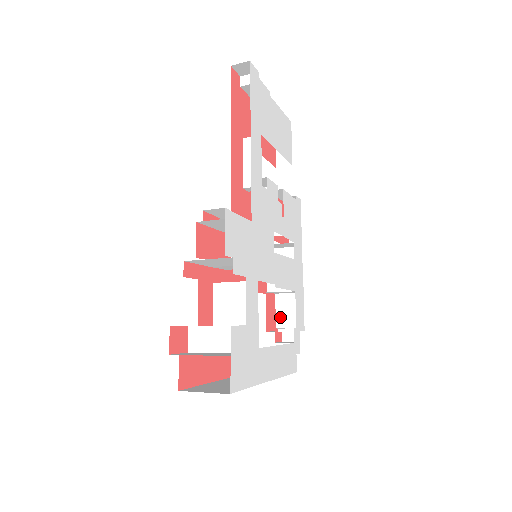
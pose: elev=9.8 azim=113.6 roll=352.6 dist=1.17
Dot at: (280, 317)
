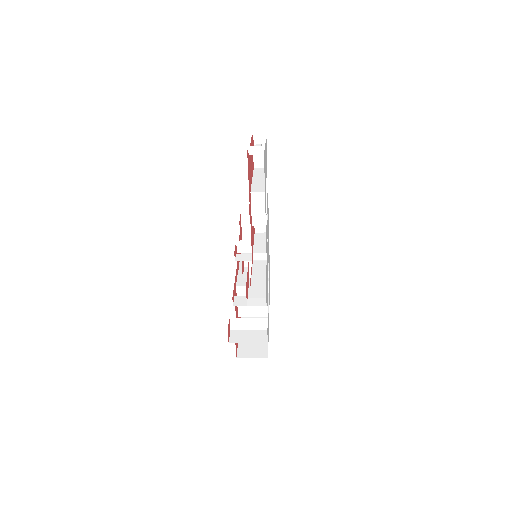
Dot at: occluded
